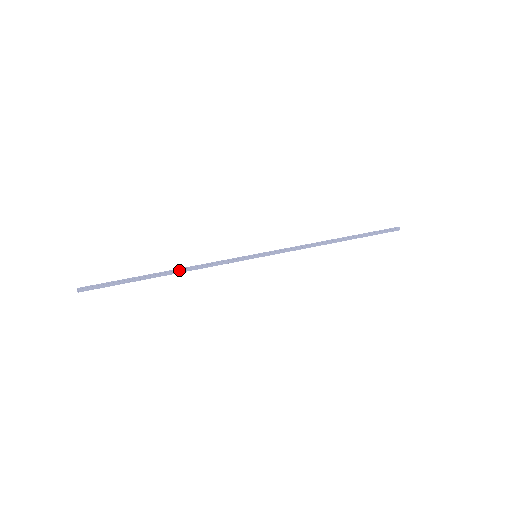
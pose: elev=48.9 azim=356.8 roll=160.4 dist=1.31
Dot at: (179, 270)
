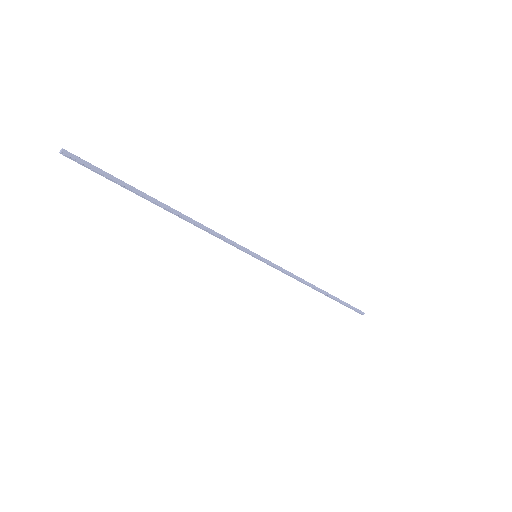
Dot at: (184, 217)
